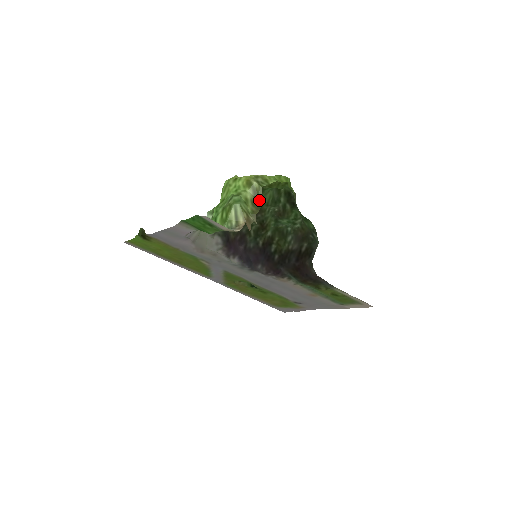
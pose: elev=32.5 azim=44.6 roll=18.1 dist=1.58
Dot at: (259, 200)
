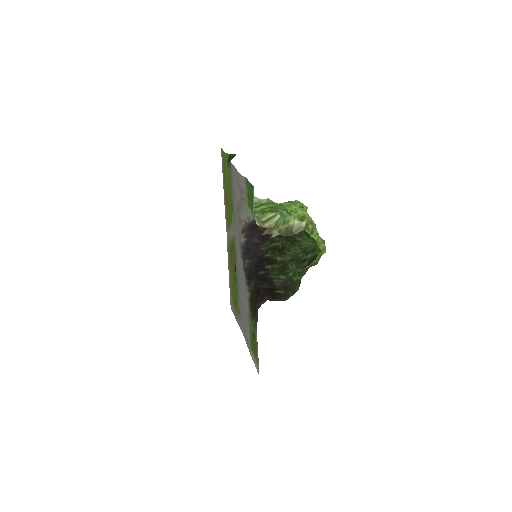
Dot at: (293, 232)
